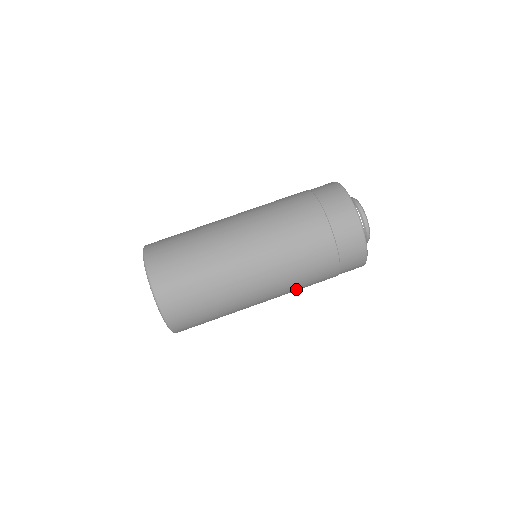
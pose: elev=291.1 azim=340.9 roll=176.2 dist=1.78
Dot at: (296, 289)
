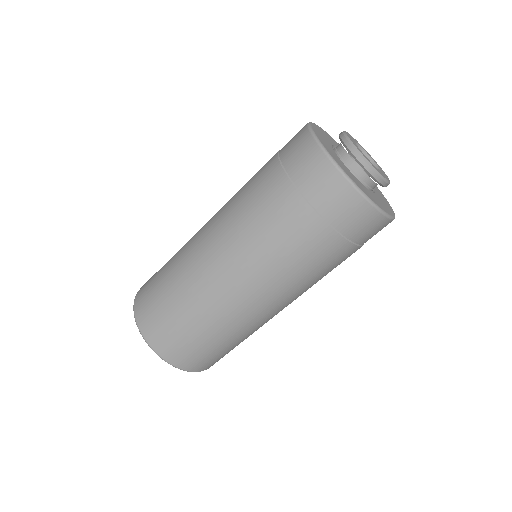
Dot at: occluded
